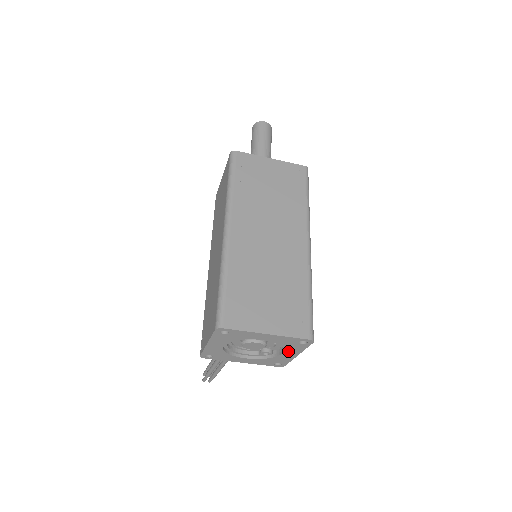
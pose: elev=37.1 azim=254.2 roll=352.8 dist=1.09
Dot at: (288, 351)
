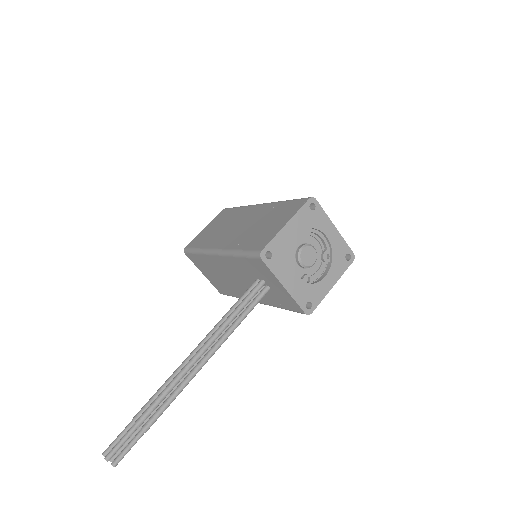
Dot at: (331, 273)
